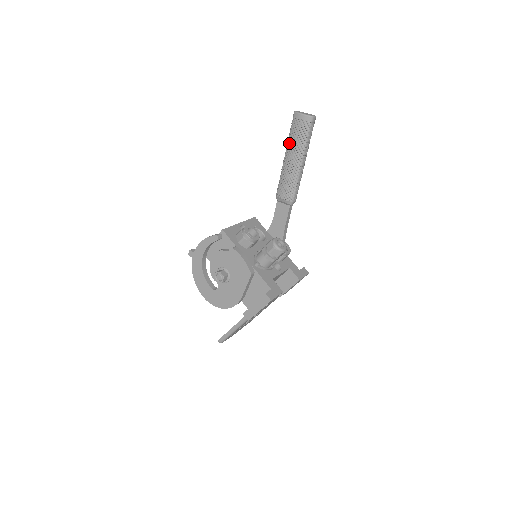
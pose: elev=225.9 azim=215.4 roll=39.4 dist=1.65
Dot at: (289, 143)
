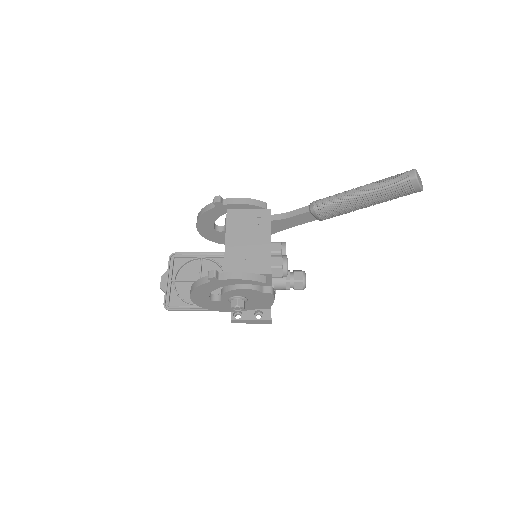
Dot at: (380, 192)
